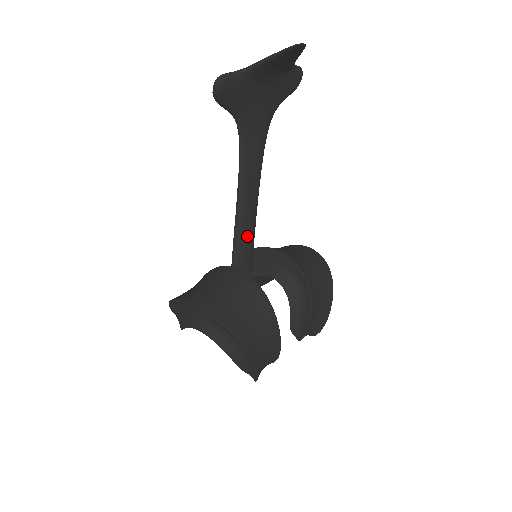
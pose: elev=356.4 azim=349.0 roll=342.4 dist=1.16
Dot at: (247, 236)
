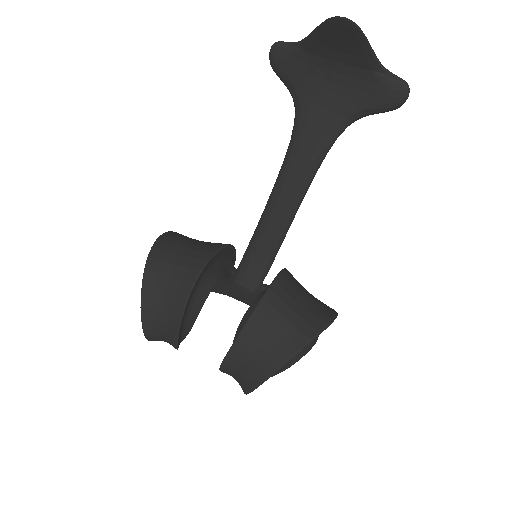
Dot at: (266, 234)
